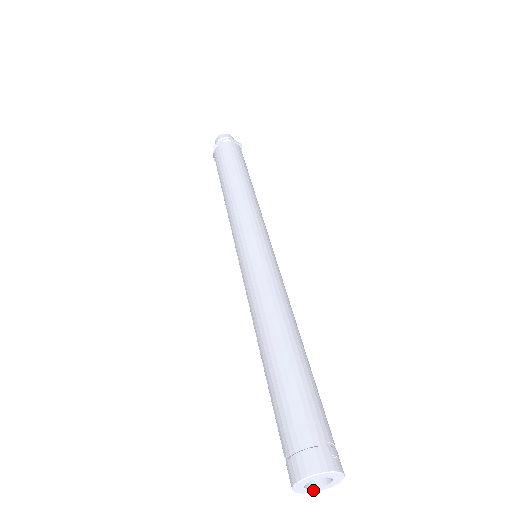
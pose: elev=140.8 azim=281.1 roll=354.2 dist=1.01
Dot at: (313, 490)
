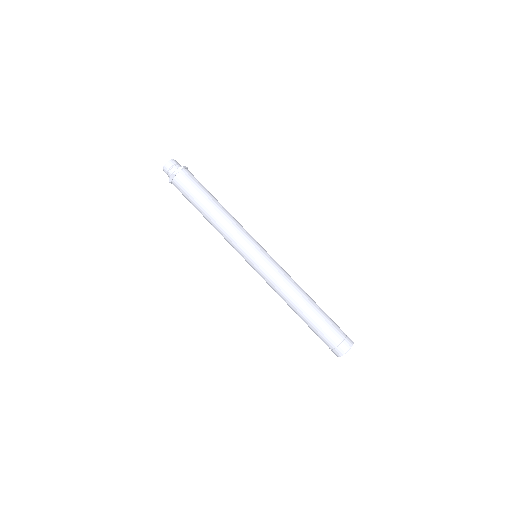
Dot at: occluded
